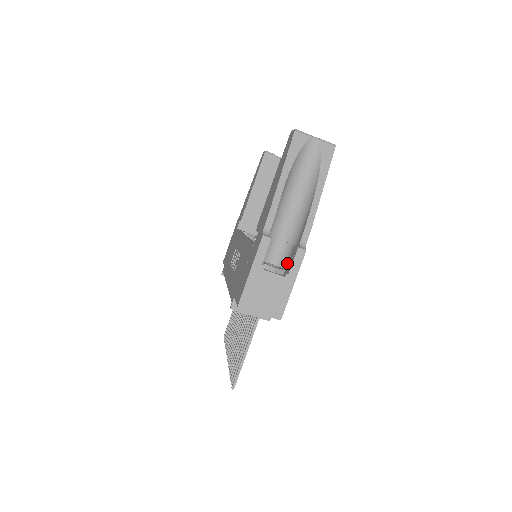
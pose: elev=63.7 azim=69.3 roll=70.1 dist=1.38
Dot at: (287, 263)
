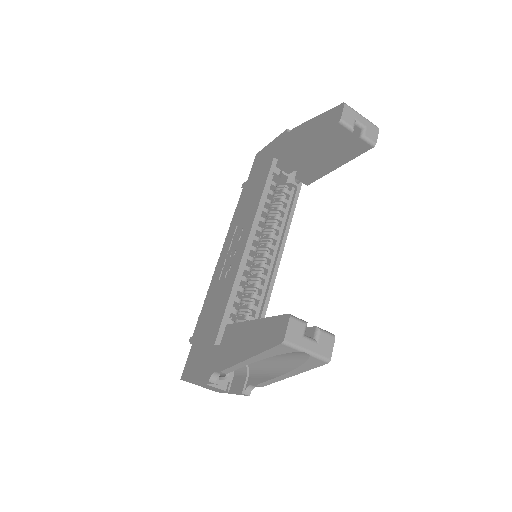
Dot at: (237, 374)
